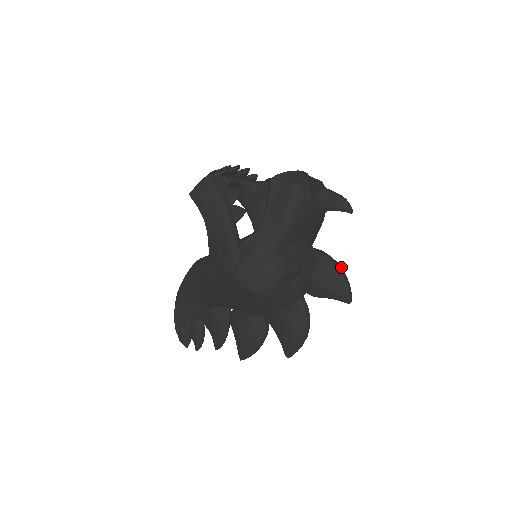
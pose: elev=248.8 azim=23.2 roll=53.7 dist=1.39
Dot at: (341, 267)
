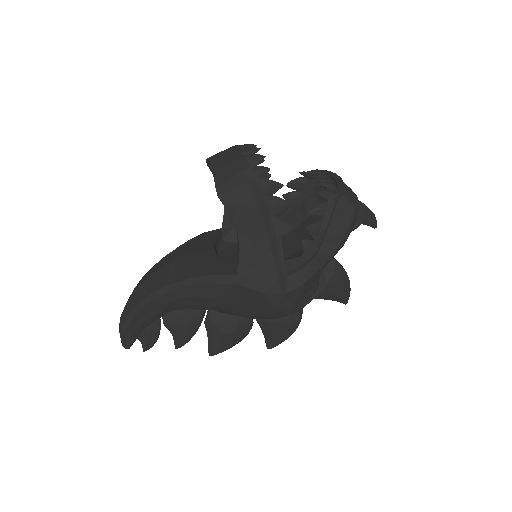
Dot at: (346, 272)
